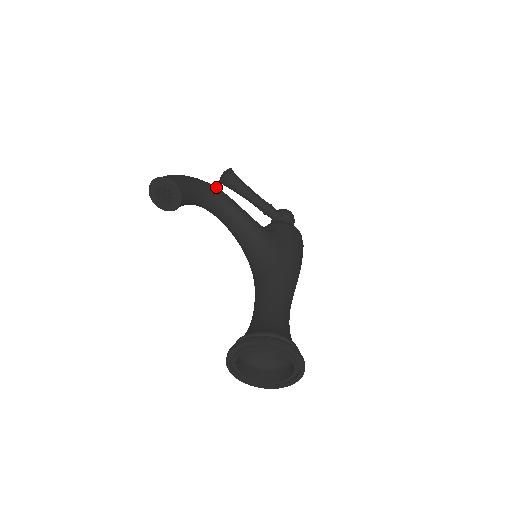
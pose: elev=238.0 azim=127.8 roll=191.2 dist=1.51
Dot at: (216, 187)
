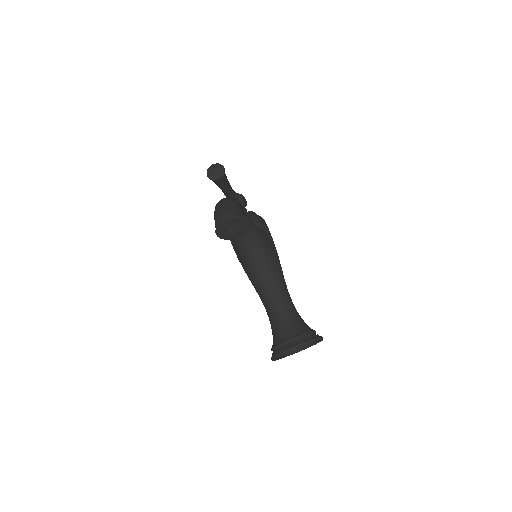
Dot at: occluded
